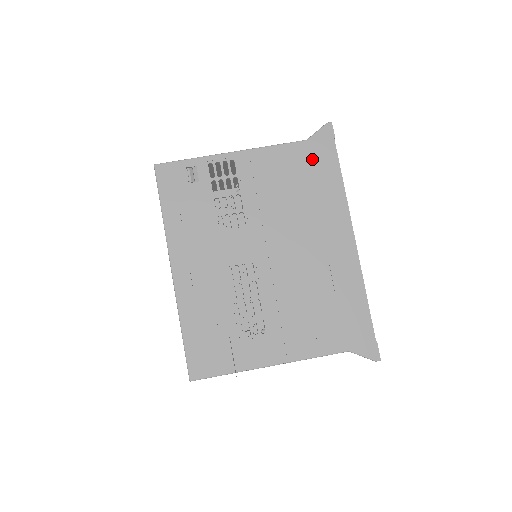
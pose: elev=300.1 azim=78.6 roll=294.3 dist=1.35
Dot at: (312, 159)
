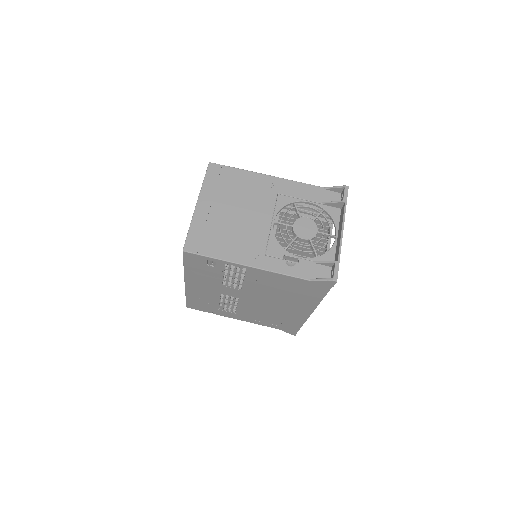
Dot at: (307, 287)
